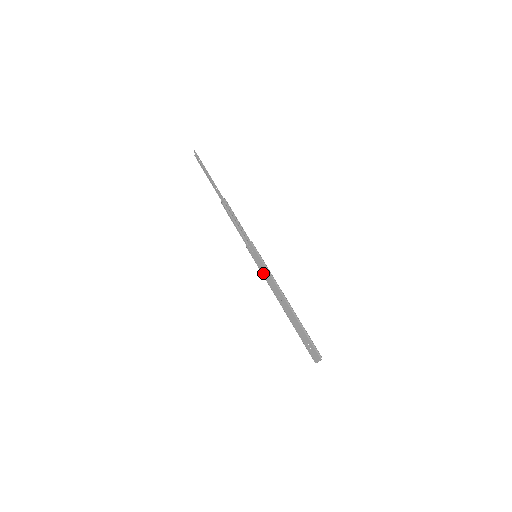
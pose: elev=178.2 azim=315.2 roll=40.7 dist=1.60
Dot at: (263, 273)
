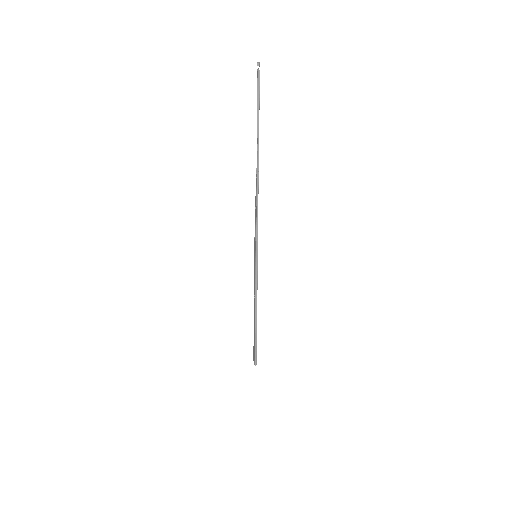
Dot at: (254, 274)
